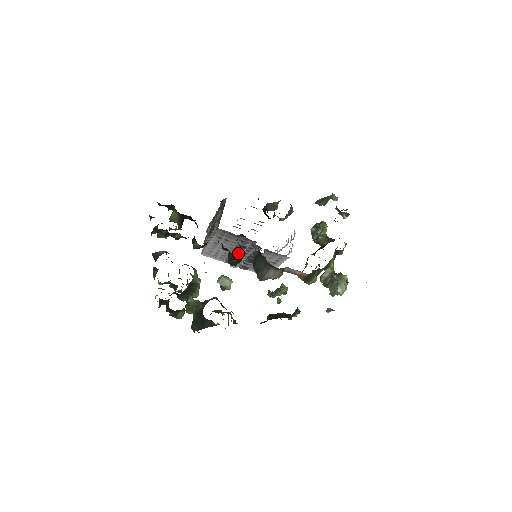
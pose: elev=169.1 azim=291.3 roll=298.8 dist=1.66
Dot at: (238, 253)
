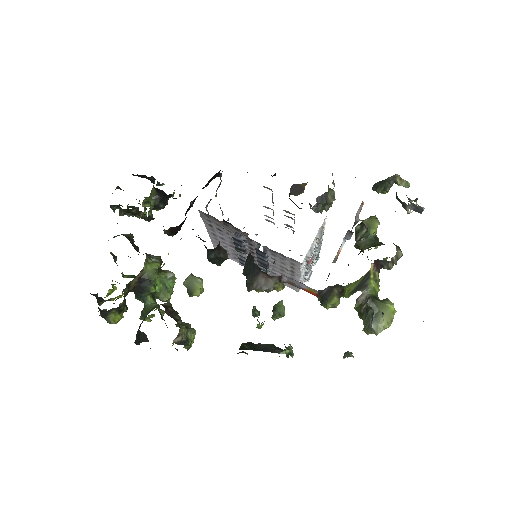
Dot at: (243, 251)
